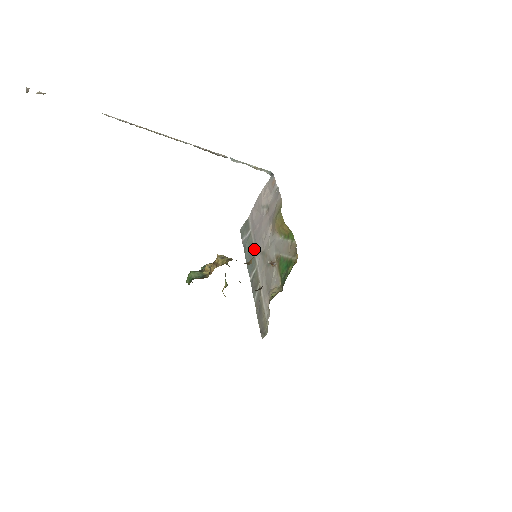
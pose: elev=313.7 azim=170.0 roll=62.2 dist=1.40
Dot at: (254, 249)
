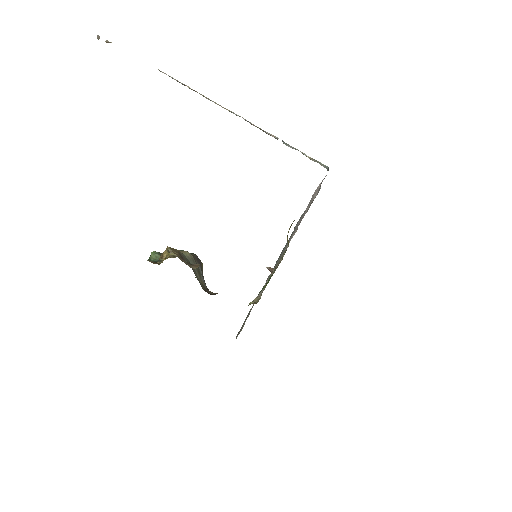
Dot at: occluded
